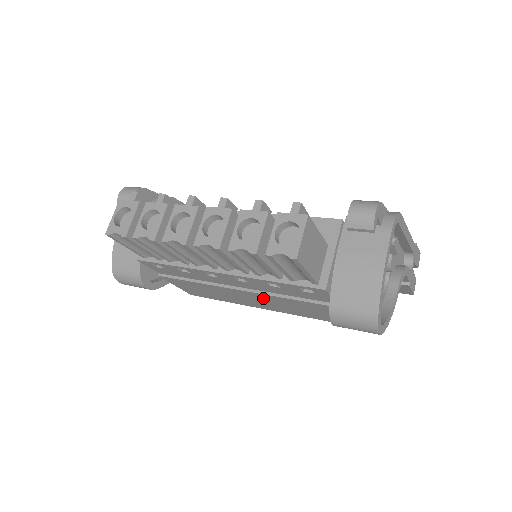
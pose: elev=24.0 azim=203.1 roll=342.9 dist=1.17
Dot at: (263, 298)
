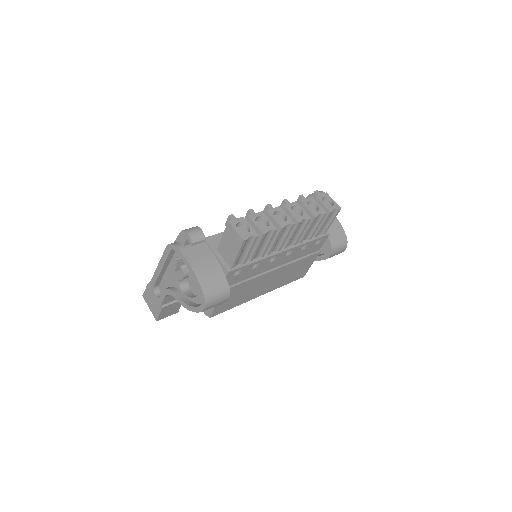
Dot at: (281, 272)
